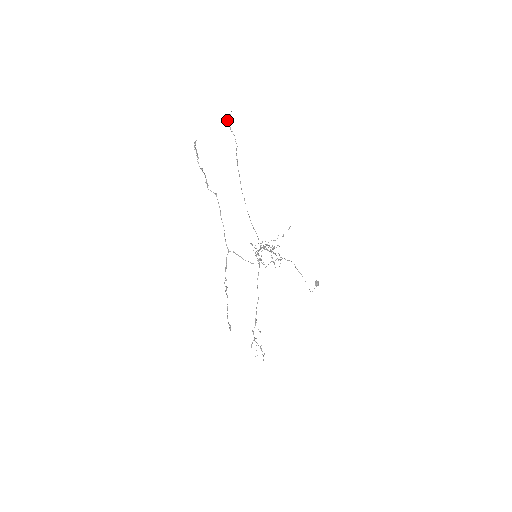
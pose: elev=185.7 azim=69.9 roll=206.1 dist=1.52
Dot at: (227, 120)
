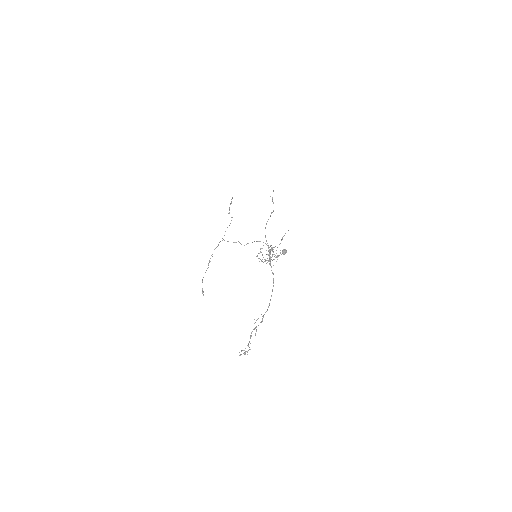
Dot at: (270, 196)
